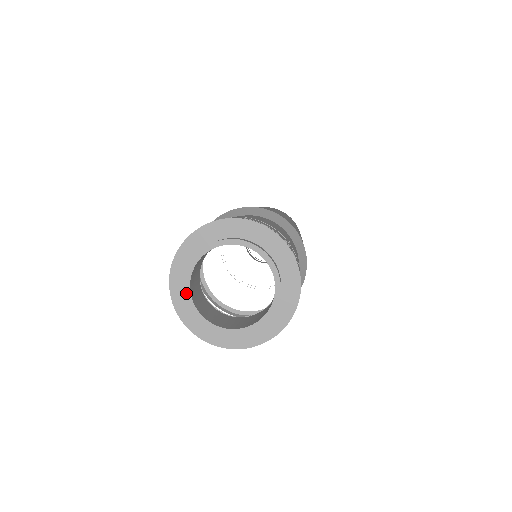
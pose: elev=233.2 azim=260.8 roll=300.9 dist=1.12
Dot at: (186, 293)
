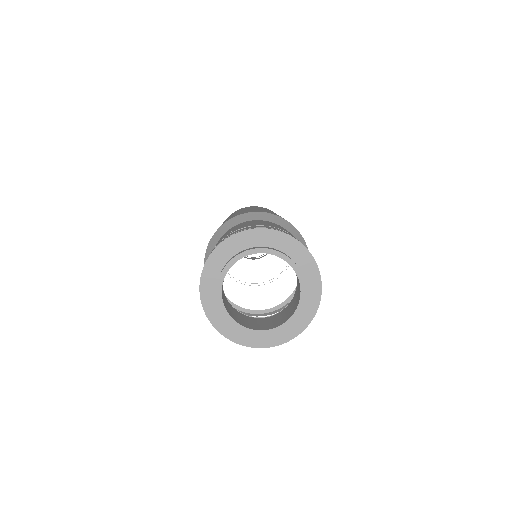
Dot at: (218, 290)
